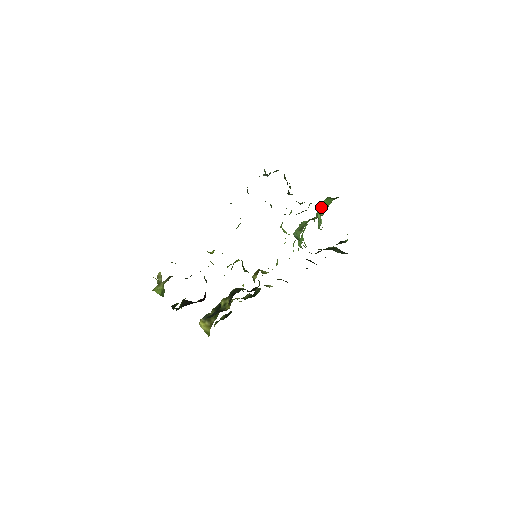
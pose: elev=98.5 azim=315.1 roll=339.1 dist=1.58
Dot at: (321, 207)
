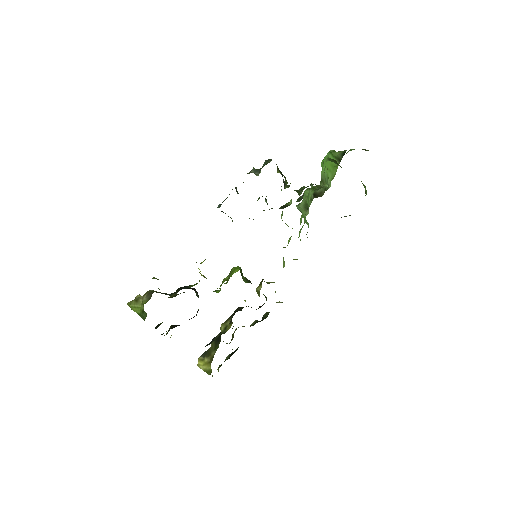
Dot at: (325, 168)
